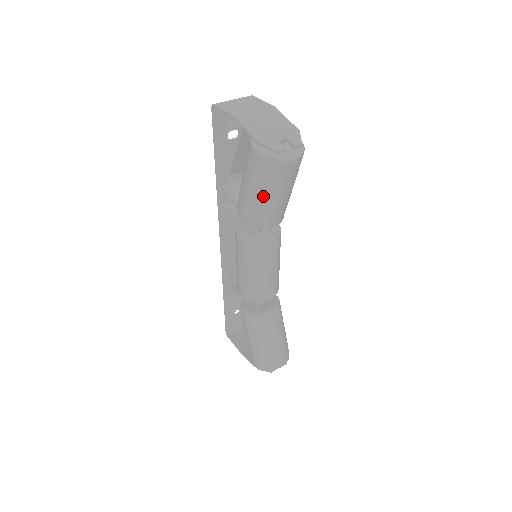
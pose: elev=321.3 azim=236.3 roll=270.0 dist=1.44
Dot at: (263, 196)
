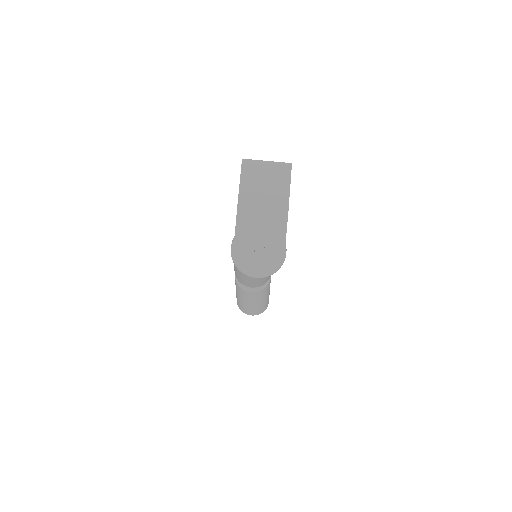
Dot at: occluded
